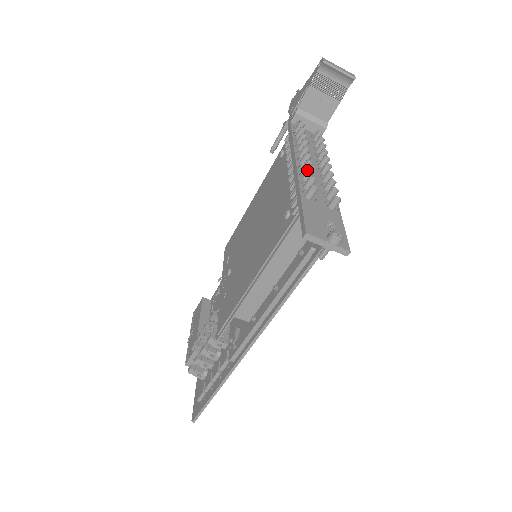
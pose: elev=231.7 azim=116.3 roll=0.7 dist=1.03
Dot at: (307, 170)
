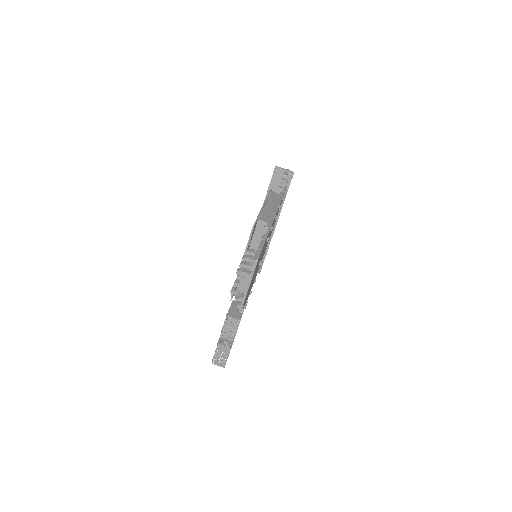
Dot at: occluded
